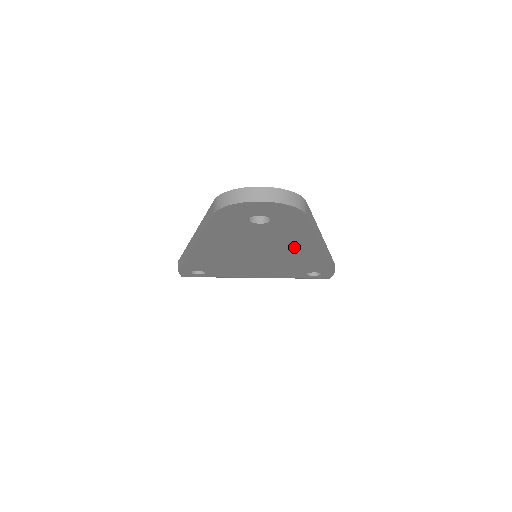
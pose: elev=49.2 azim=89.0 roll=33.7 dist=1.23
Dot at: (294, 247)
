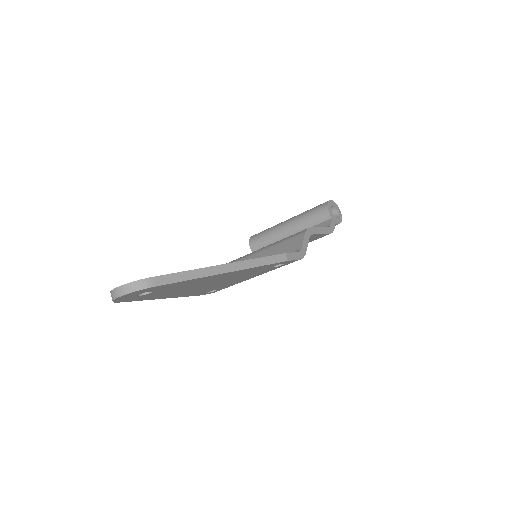
Dot at: (208, 279)
